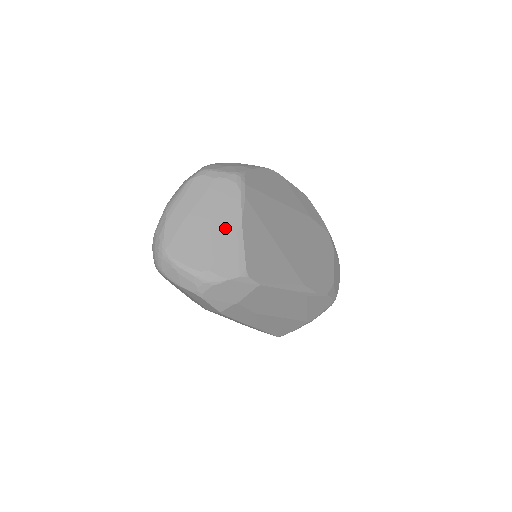
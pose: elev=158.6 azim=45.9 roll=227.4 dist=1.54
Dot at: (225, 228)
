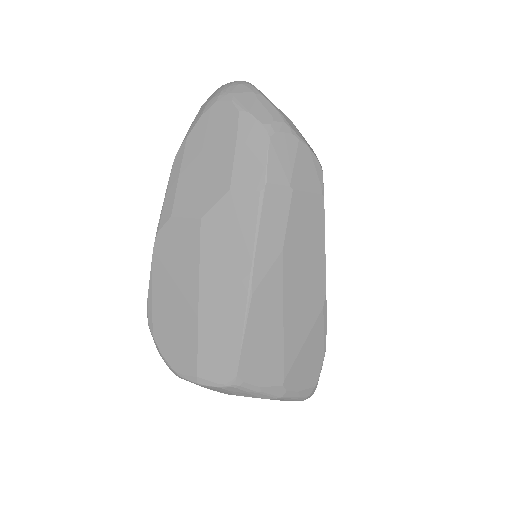
Dot at: occluded
